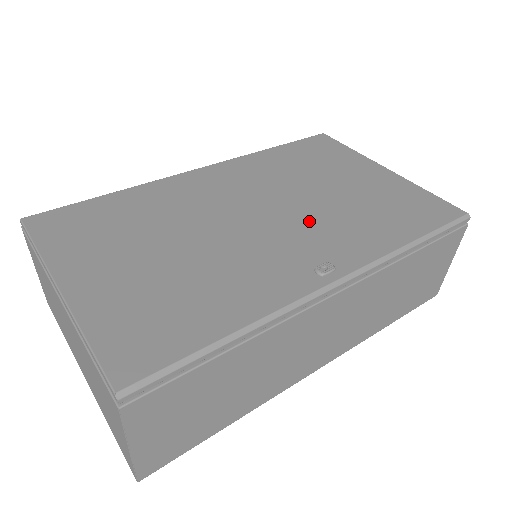
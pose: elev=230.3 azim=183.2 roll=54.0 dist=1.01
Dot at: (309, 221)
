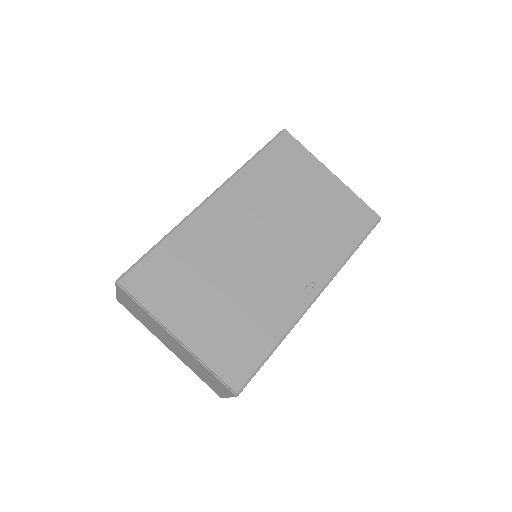
Dot at: (295, 245)
